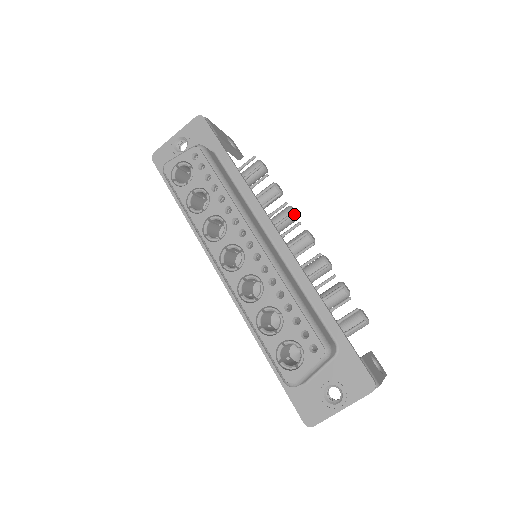
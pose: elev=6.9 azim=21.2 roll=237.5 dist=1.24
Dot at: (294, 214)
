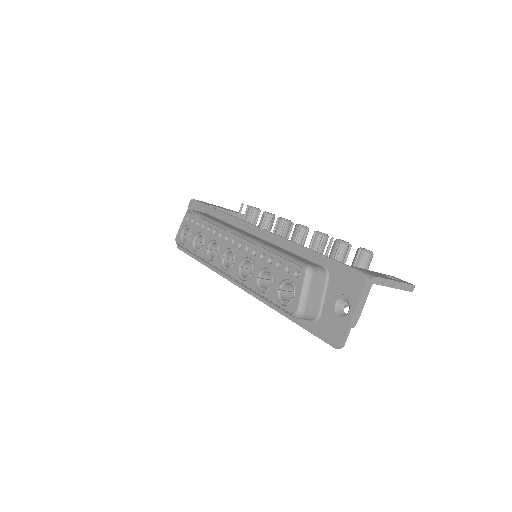
Dot at: (283, 220)
